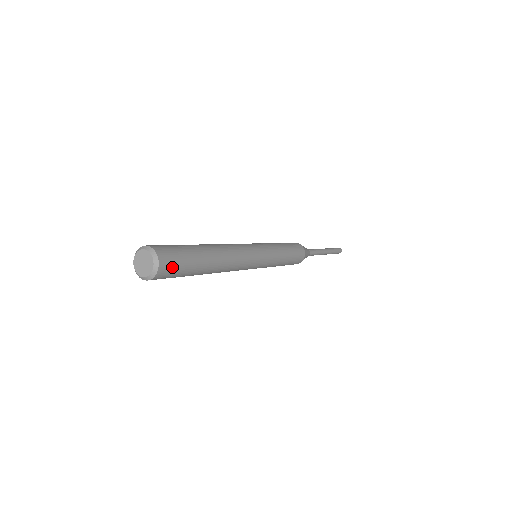
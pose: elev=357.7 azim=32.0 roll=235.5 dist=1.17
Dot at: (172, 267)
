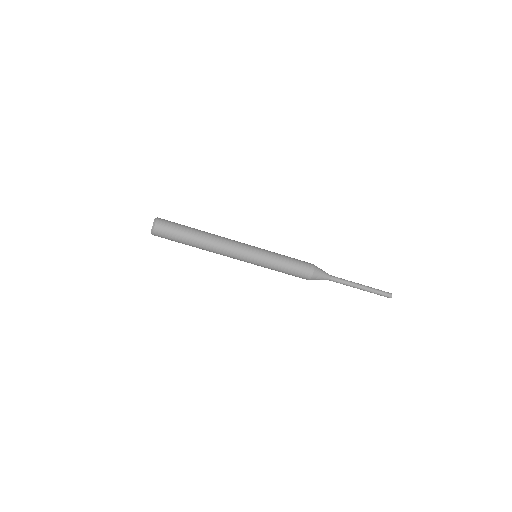
Dot at: (166, 224)
